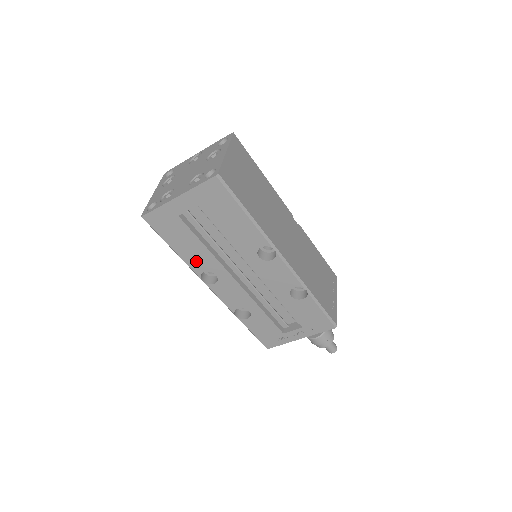
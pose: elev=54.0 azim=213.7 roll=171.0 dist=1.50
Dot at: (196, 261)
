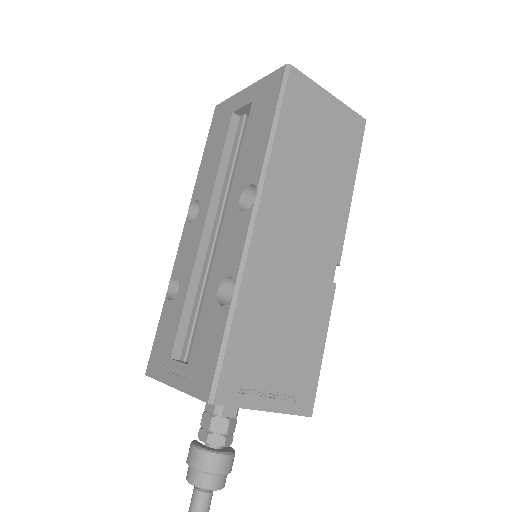
Dot at: (203, 181)
